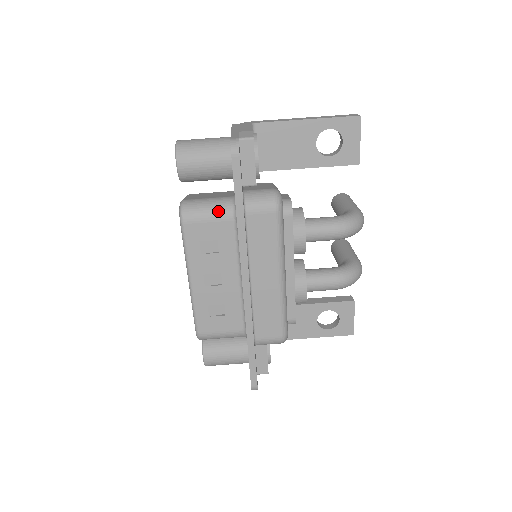
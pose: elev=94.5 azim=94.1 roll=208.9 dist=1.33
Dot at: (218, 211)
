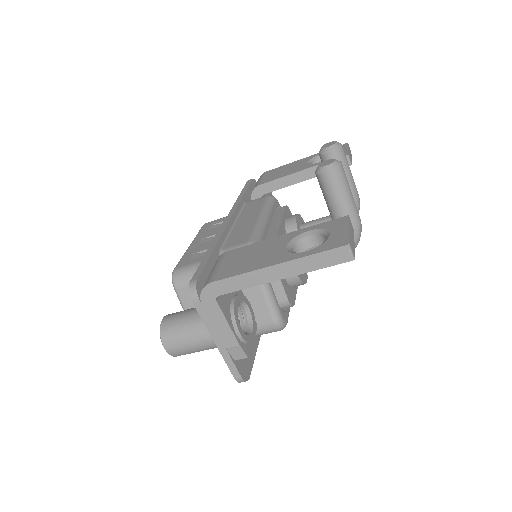
Dot at: occluded
